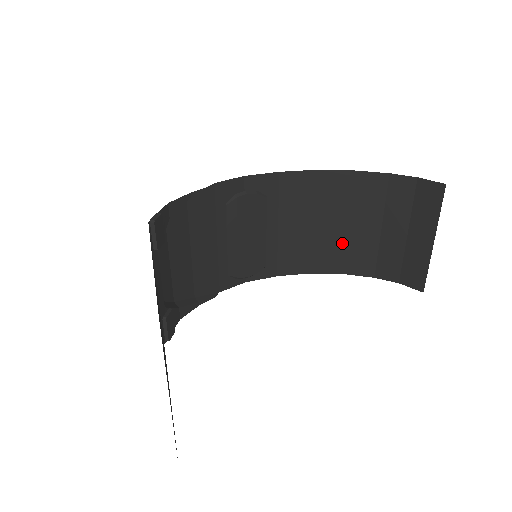
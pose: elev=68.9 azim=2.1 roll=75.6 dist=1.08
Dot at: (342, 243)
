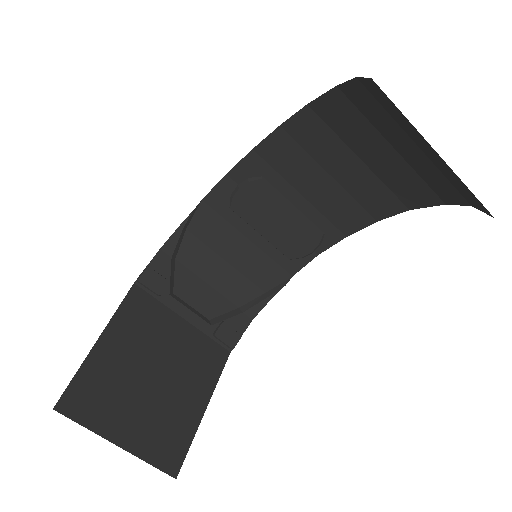
Dot at: (378, 179)
